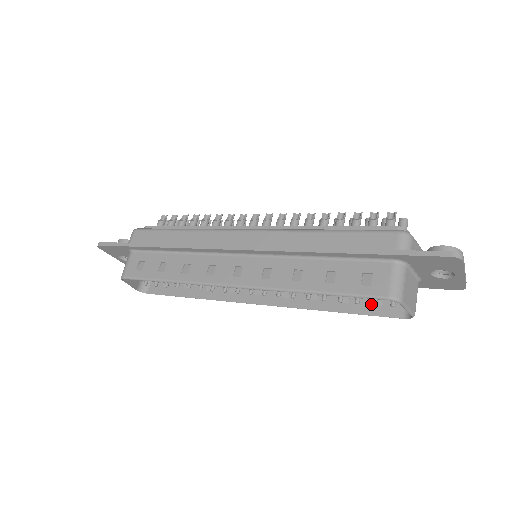
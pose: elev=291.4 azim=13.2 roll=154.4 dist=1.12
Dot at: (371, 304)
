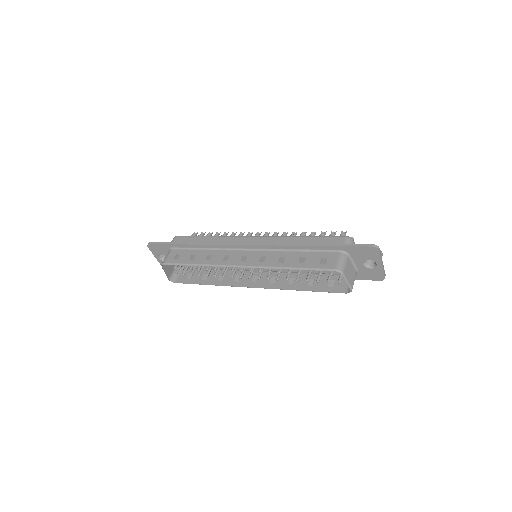
Dot at: (327, 286)
